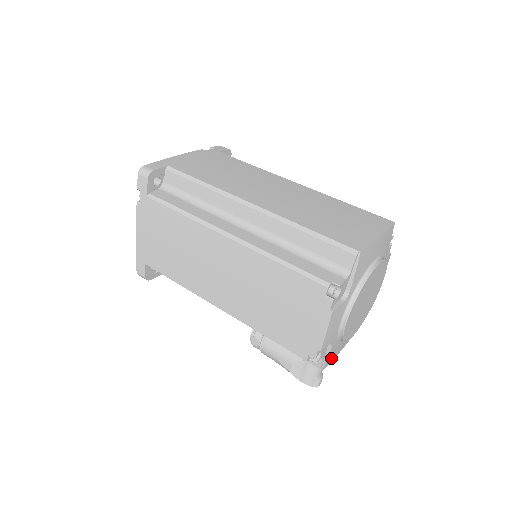
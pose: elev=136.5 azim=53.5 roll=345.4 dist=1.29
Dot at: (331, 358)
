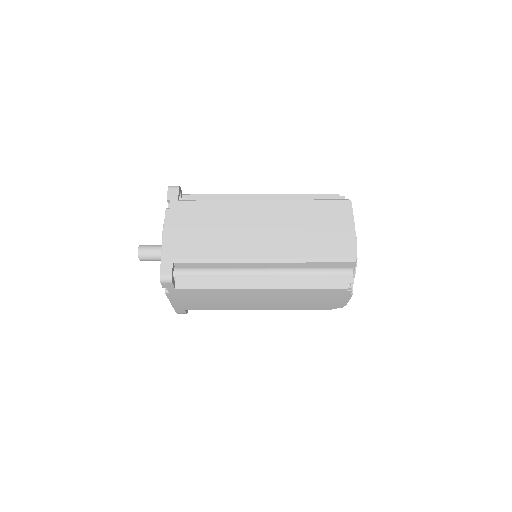
Dot at: occluded
